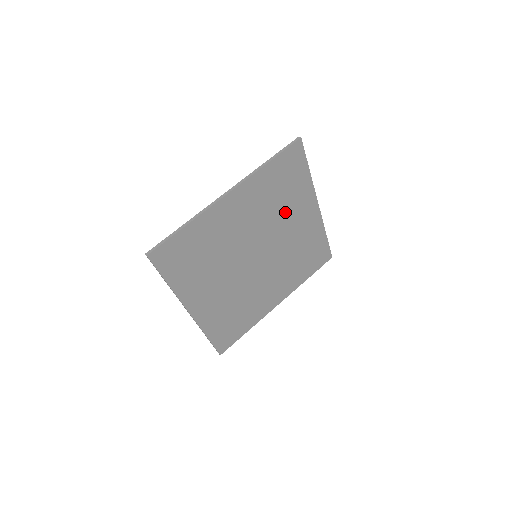
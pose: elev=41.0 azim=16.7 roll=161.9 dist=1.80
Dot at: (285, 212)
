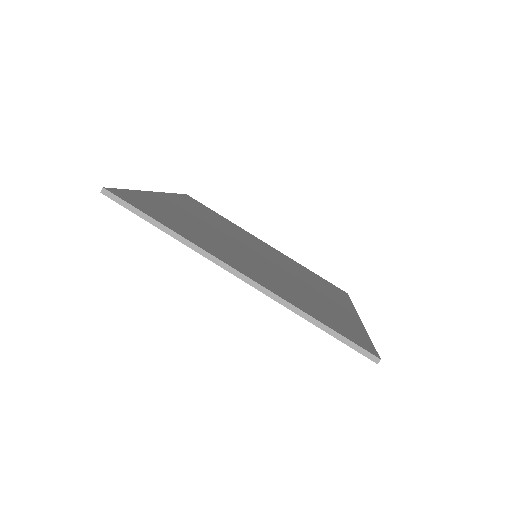
Dot at: (238, 233)
